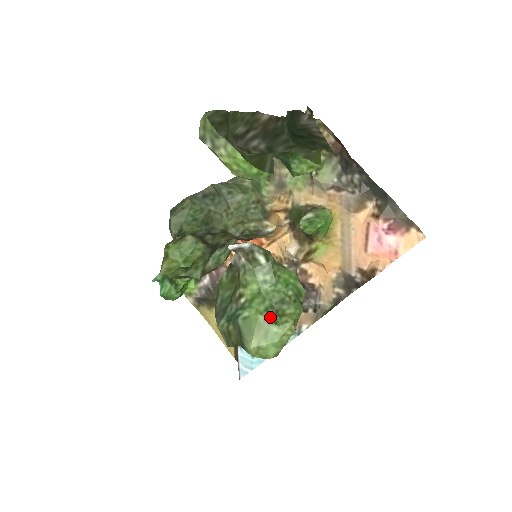
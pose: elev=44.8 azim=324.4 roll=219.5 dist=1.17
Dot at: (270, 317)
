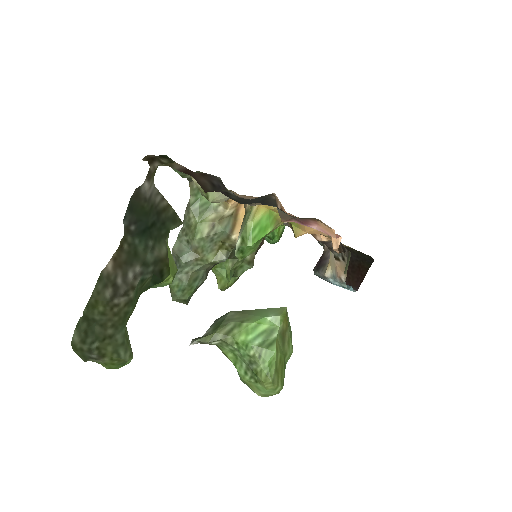
Dot at: (250, 378)
